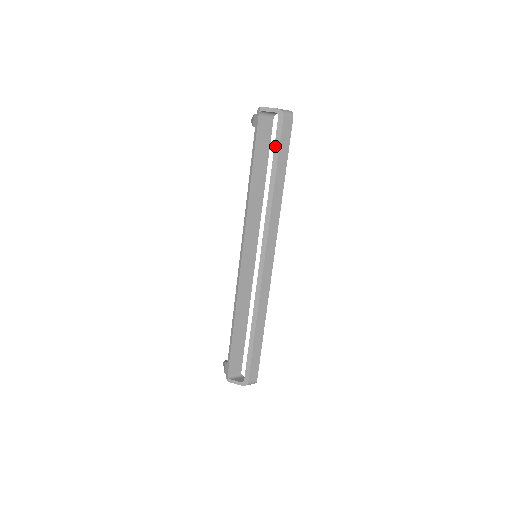
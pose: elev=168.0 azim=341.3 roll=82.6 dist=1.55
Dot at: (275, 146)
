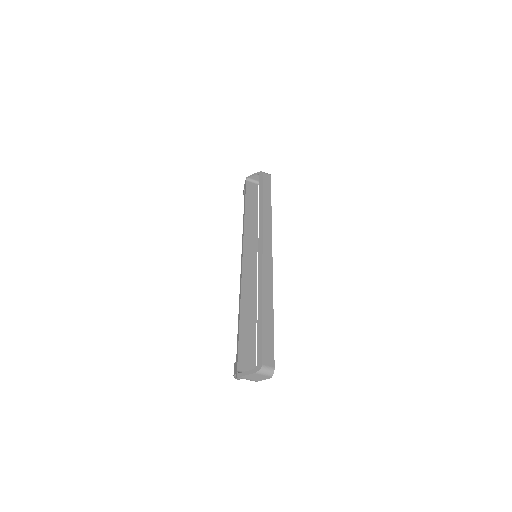
Dot at: (260, 187)
